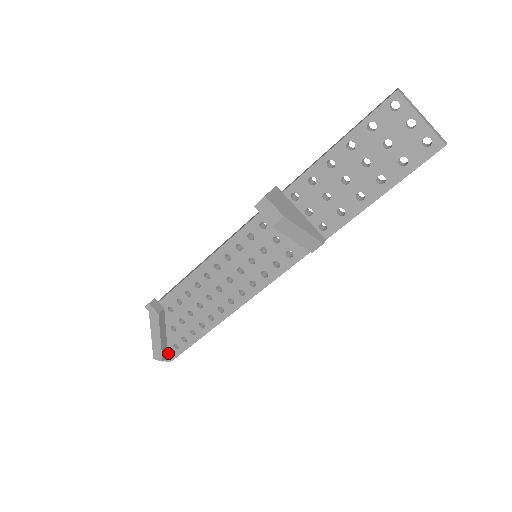
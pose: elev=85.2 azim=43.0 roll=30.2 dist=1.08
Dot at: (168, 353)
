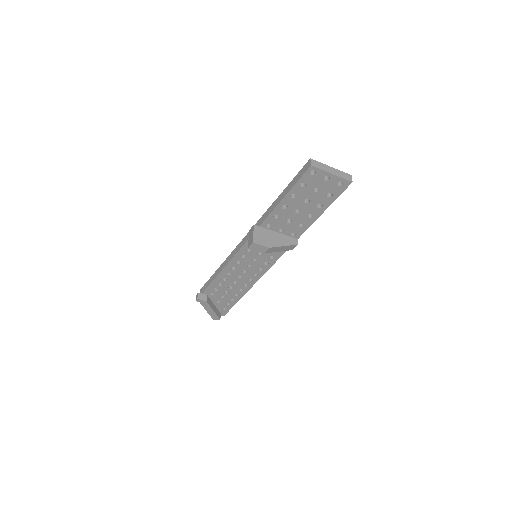
Dot at: (220, 313)
